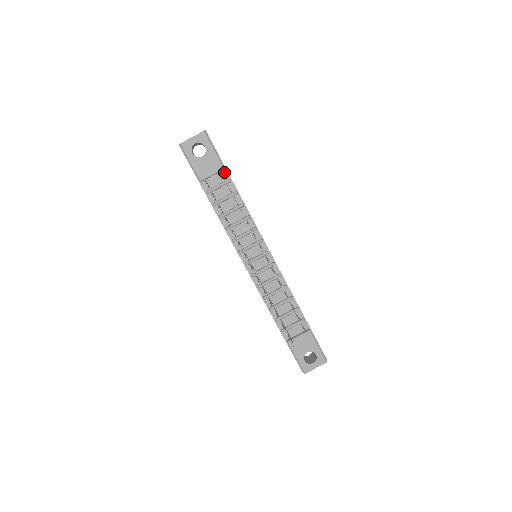
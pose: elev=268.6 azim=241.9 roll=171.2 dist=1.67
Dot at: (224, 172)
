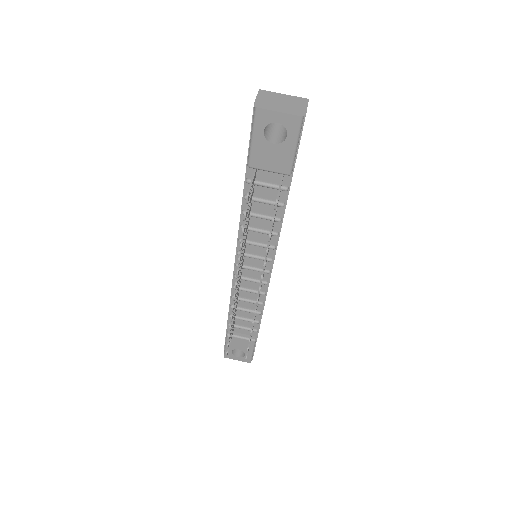
Dot at: (287, 175)
